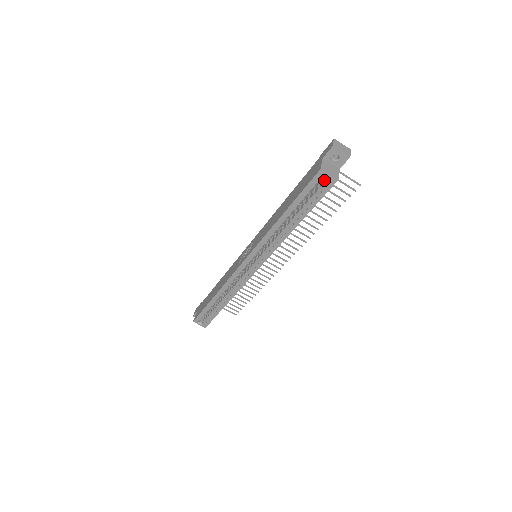
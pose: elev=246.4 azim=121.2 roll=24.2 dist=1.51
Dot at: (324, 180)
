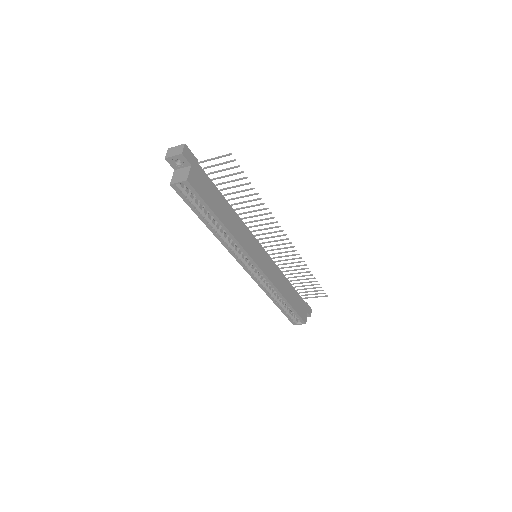
Dot at: occluded
